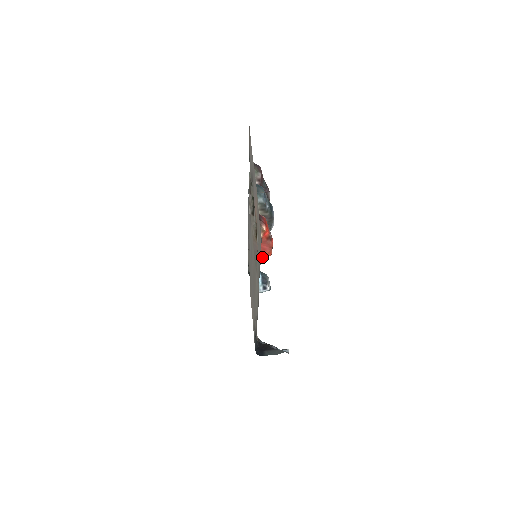
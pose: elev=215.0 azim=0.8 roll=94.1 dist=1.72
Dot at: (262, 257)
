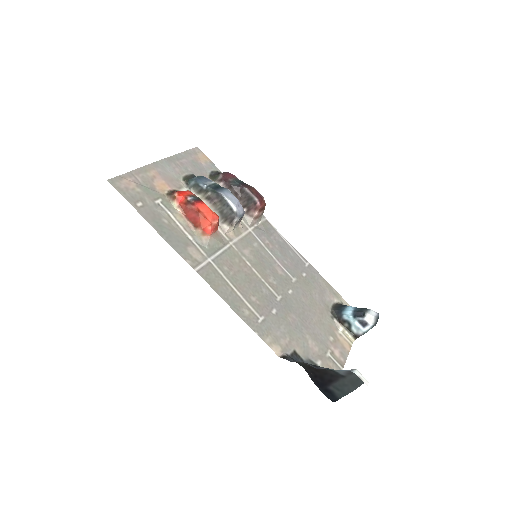
Dot at: (200, 230)
